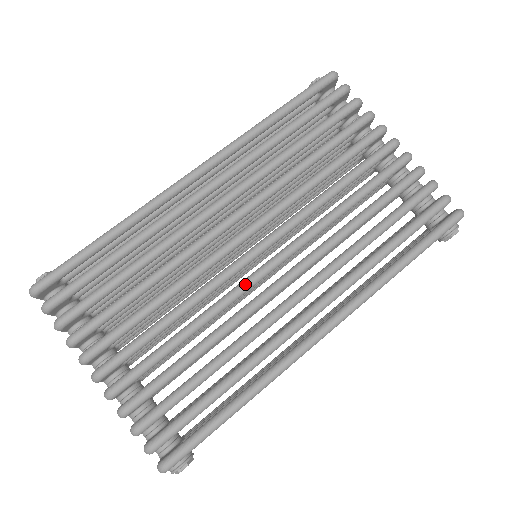
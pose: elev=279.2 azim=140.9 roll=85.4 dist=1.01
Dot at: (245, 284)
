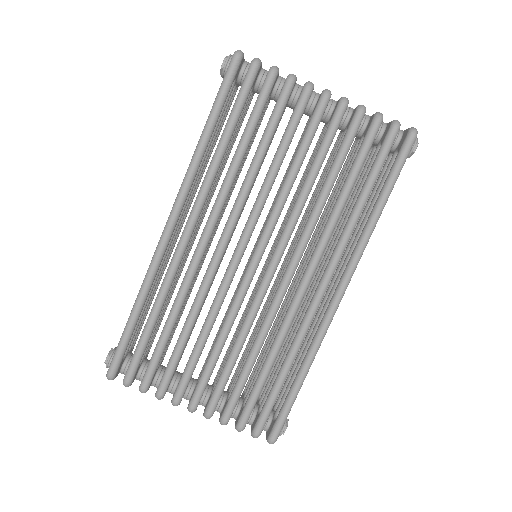
Dot at: (260, 293)
